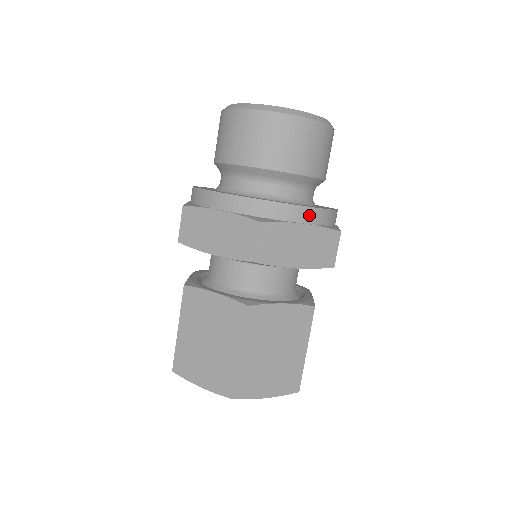
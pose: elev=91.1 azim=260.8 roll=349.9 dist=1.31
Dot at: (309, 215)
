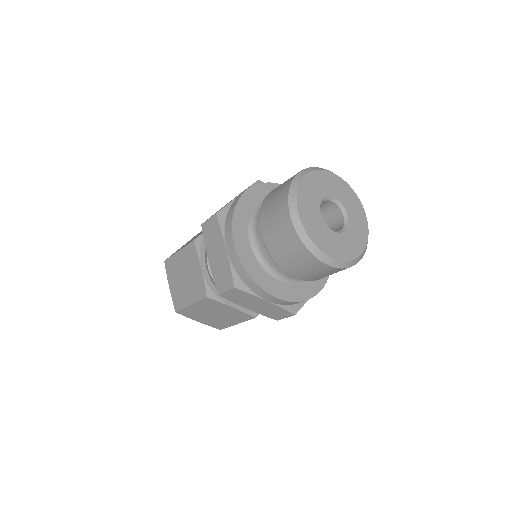
Dot at: (275, 300)
